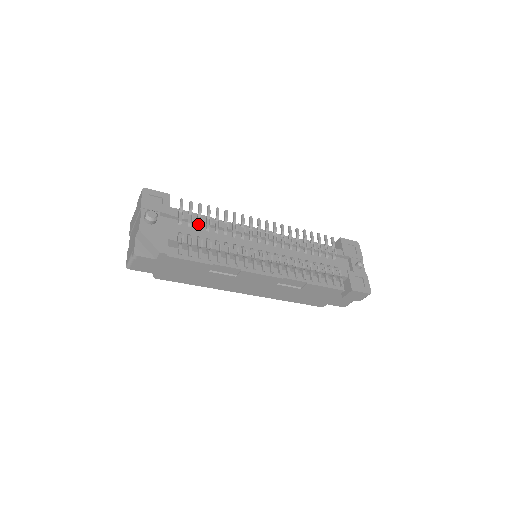
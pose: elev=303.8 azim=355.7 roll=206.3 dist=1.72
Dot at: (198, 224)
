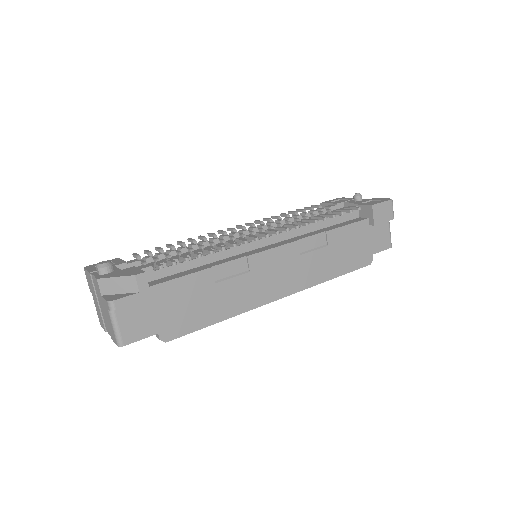
Dot at: (166, 255)
